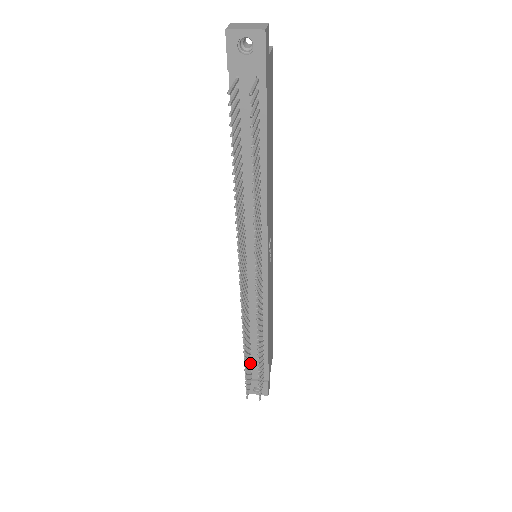
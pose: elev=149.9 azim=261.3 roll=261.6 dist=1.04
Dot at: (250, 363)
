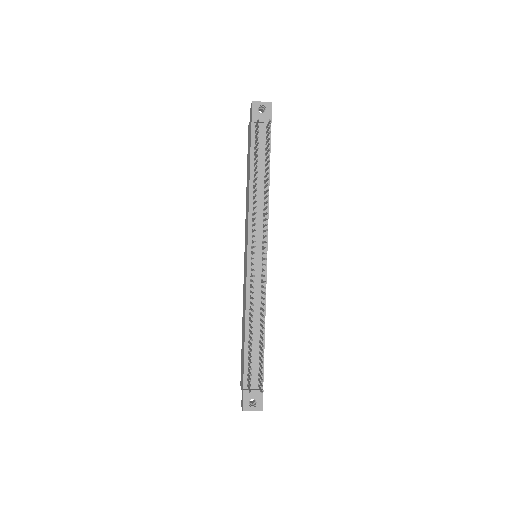
Dot at: (249, 363)
